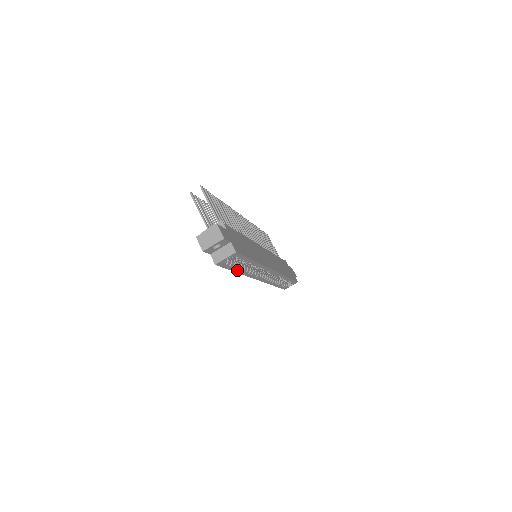
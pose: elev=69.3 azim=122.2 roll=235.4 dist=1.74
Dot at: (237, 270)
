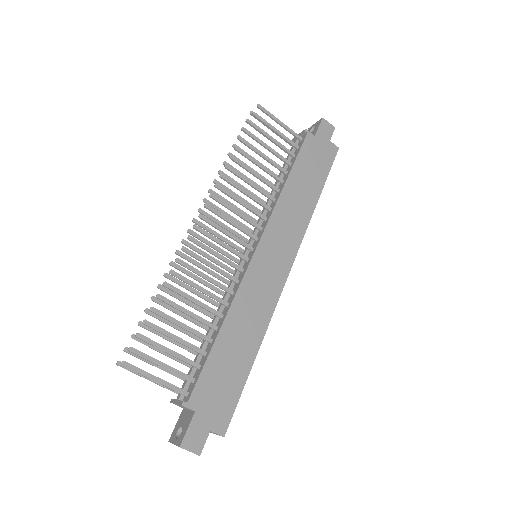
Dot at: occluded
